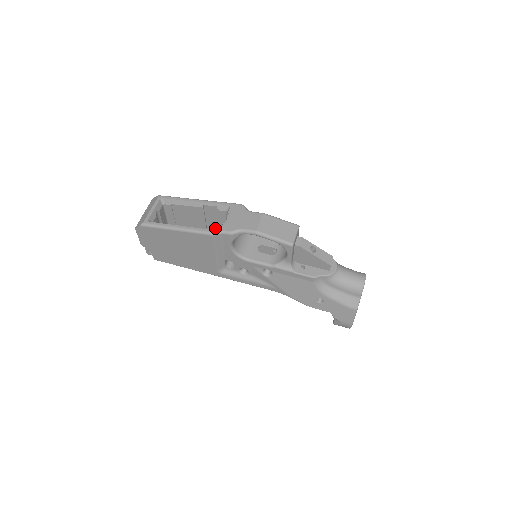
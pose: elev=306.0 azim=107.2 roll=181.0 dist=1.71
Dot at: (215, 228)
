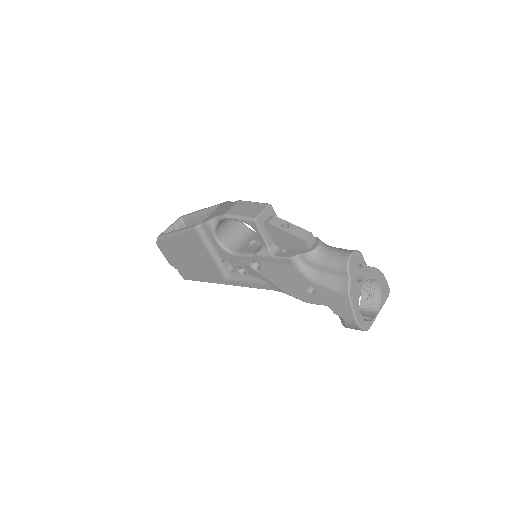
Dot at: occluded
